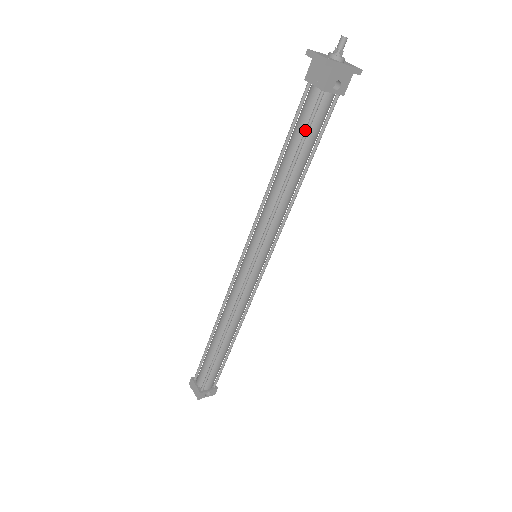
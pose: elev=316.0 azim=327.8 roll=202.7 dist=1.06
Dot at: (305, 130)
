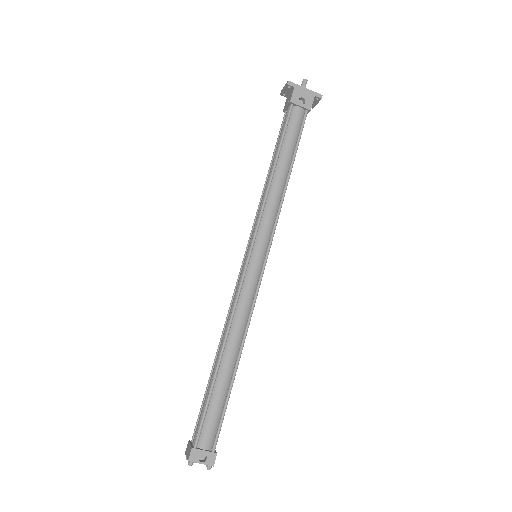
Dot at: (282, 132)
